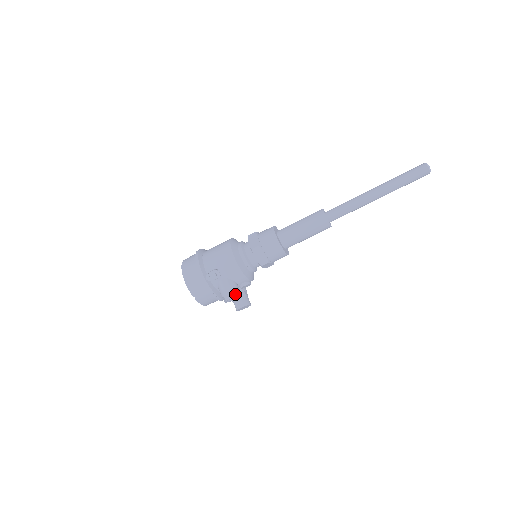
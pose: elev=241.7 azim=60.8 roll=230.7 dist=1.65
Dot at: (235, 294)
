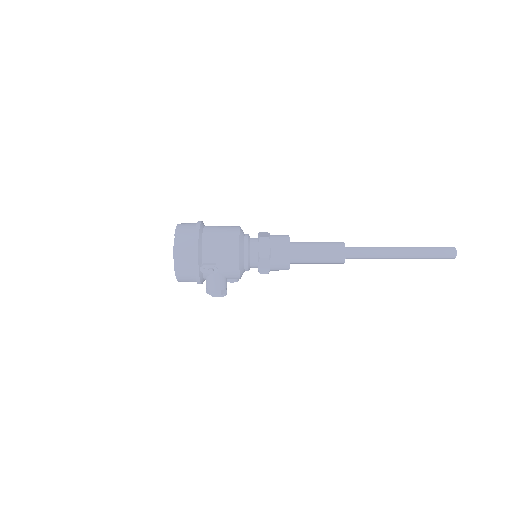
Dot at: (222, 292)
